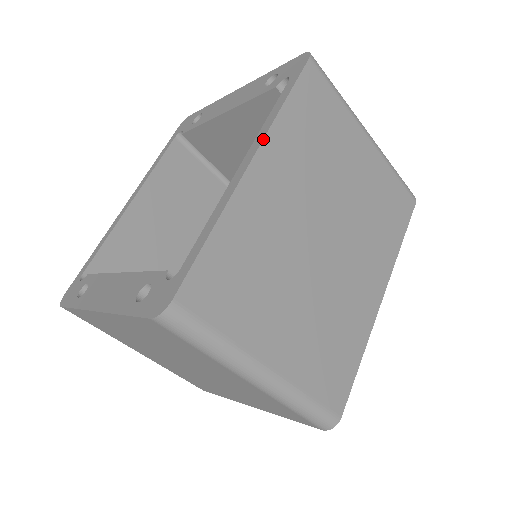
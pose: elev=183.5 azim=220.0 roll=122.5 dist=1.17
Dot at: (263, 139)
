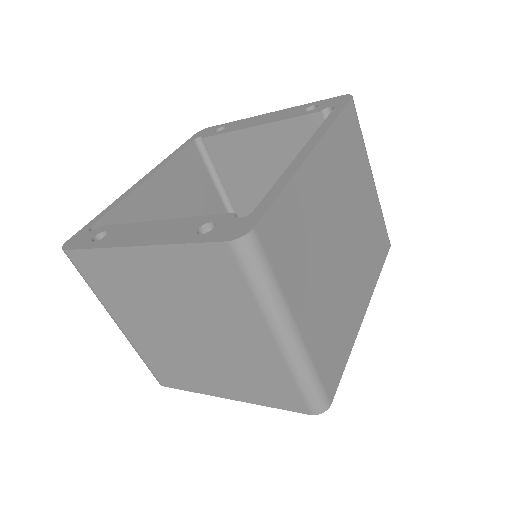
Dot at: (322, 137)
